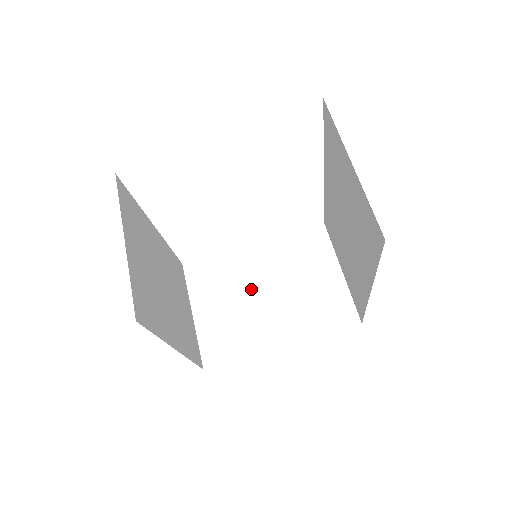
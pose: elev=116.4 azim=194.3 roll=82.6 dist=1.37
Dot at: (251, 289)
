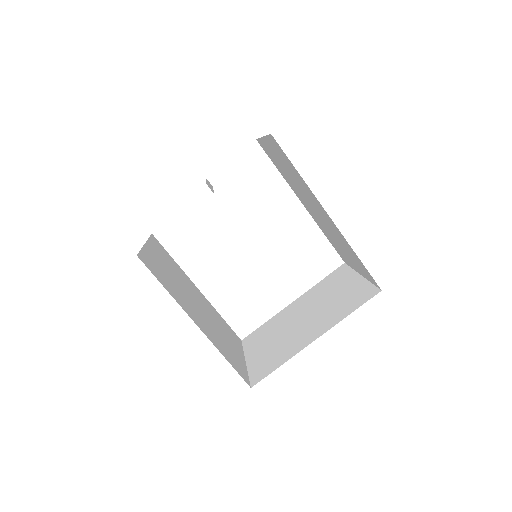
Dot at: (291, 324)
